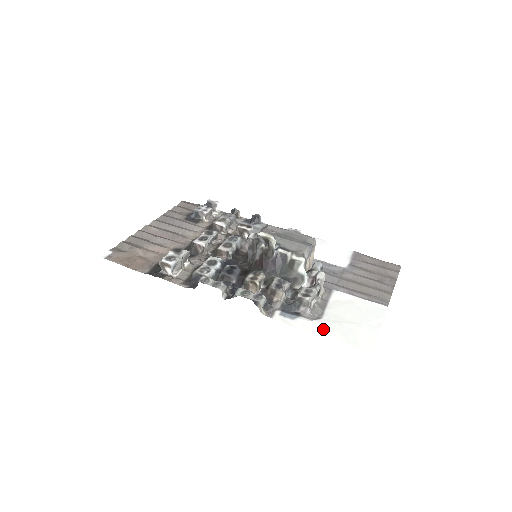
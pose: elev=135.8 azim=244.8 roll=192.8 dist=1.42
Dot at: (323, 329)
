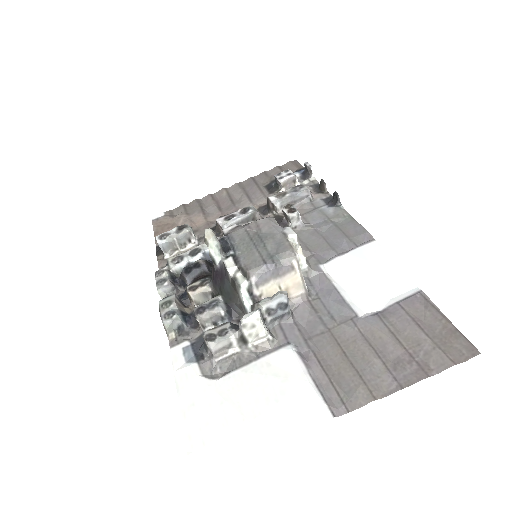
Dot at: (195, 396)
